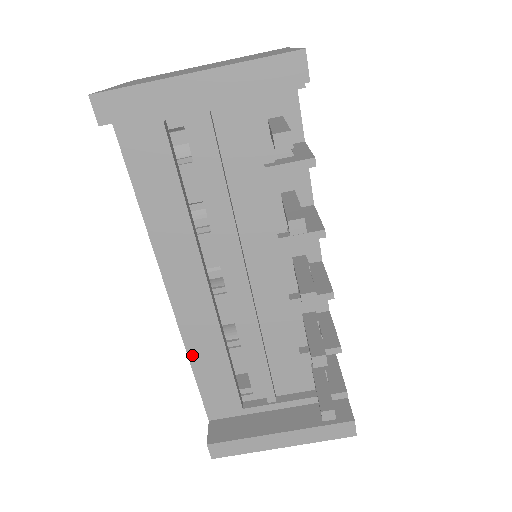
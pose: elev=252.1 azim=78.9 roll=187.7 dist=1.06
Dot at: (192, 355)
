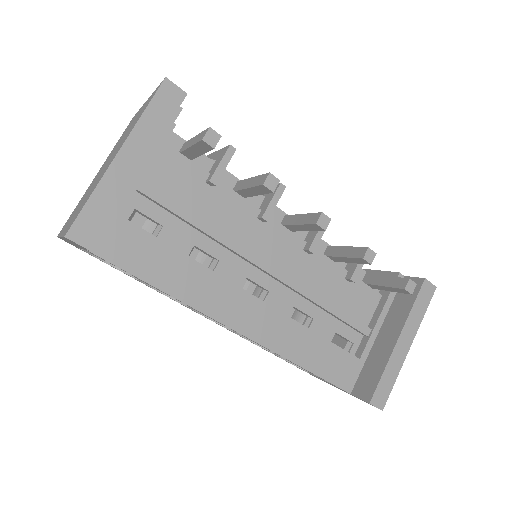
Dot at: (294, 358)
